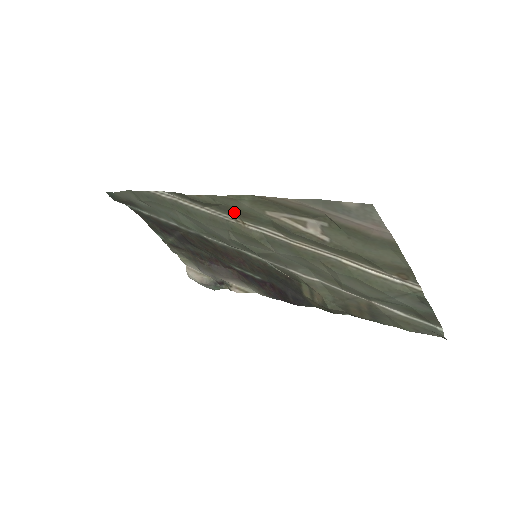
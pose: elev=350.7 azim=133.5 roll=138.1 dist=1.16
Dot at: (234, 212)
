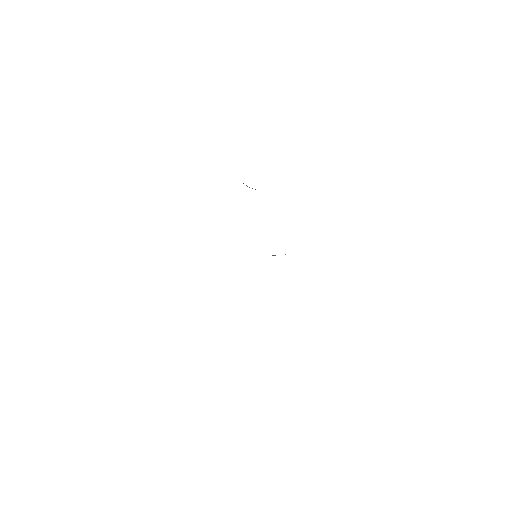
Dot at: occluded
